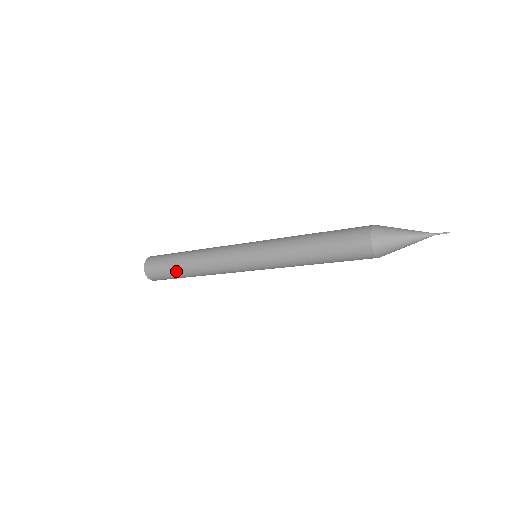
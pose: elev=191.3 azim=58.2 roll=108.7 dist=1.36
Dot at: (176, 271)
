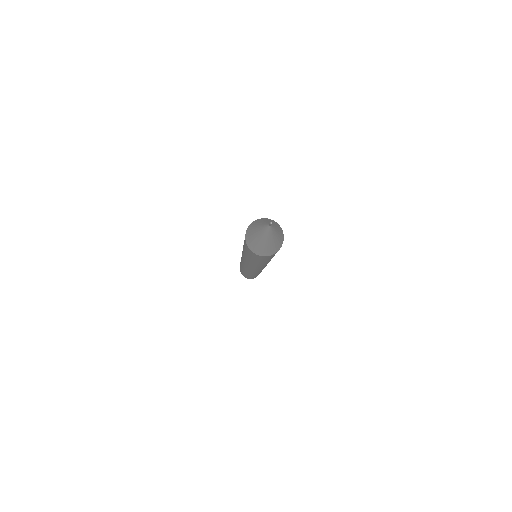
Dot at: occluded
